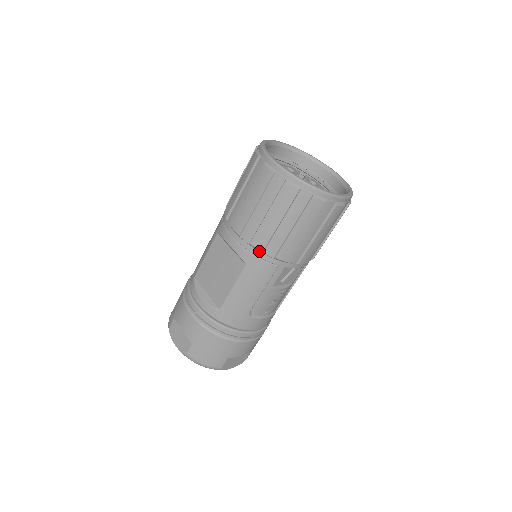
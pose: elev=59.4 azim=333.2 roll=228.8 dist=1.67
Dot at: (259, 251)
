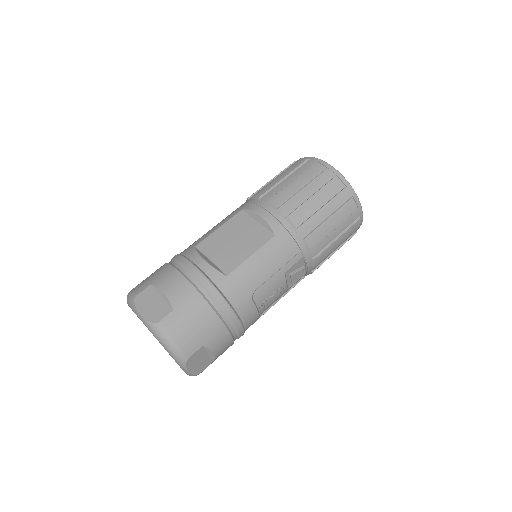
Dot at: (292, 227)
